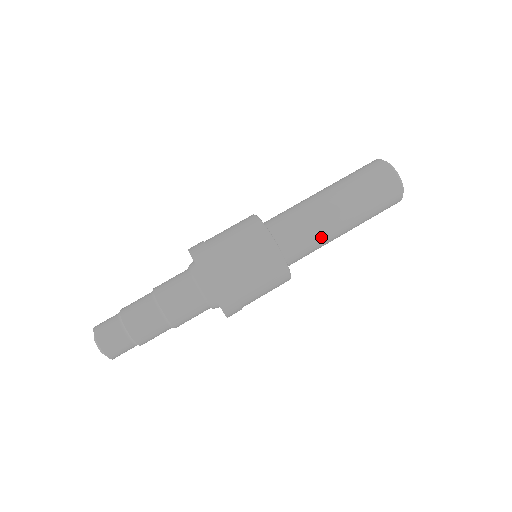
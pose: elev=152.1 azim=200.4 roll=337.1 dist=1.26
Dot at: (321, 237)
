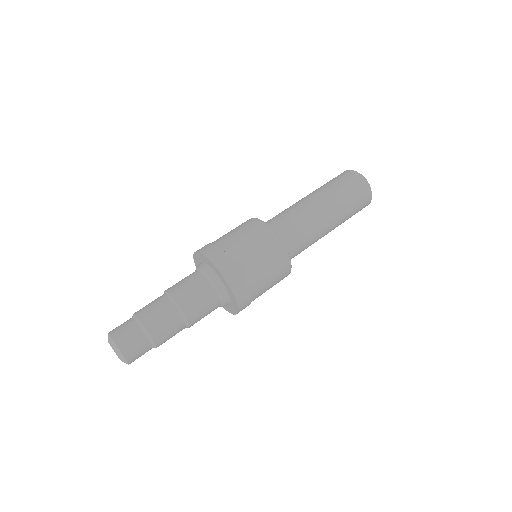
Dot at: (307, 221)
